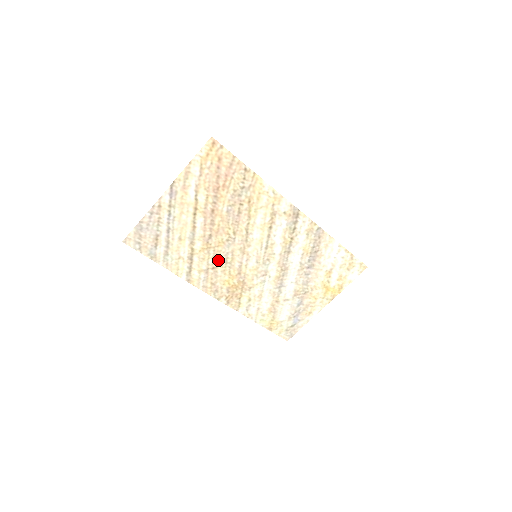
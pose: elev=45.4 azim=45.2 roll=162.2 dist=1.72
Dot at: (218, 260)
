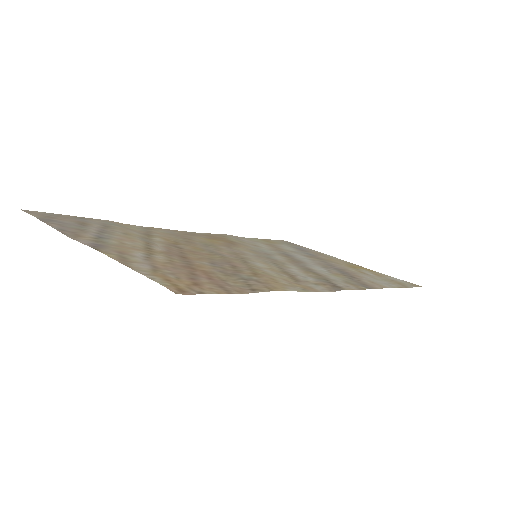
Dot at: (194, 242)
